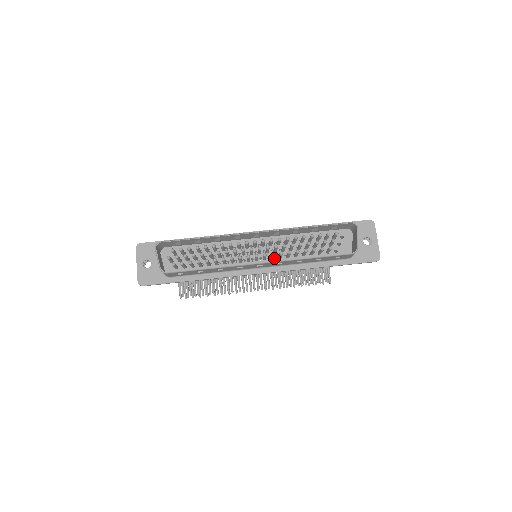
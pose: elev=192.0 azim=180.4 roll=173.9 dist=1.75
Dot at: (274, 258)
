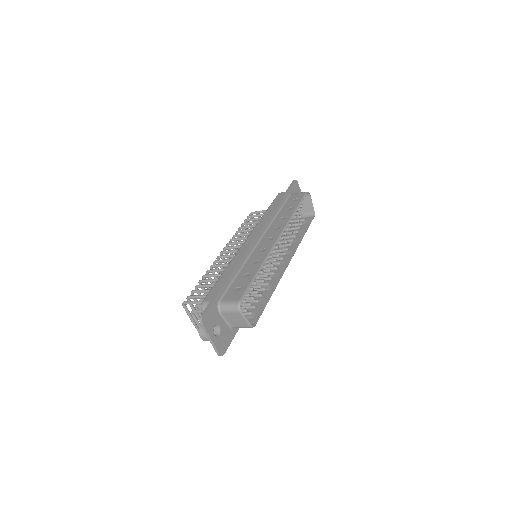
Dot at: occluded
